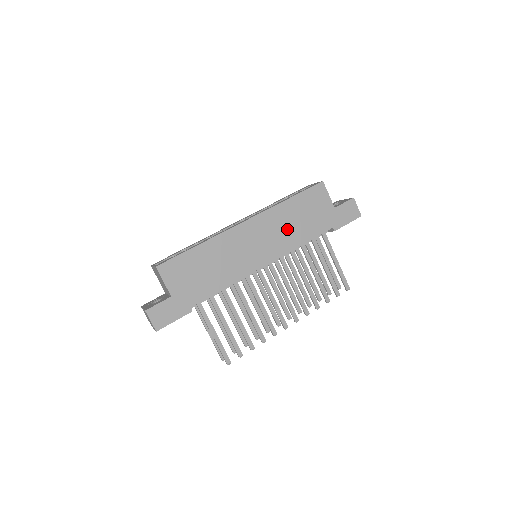
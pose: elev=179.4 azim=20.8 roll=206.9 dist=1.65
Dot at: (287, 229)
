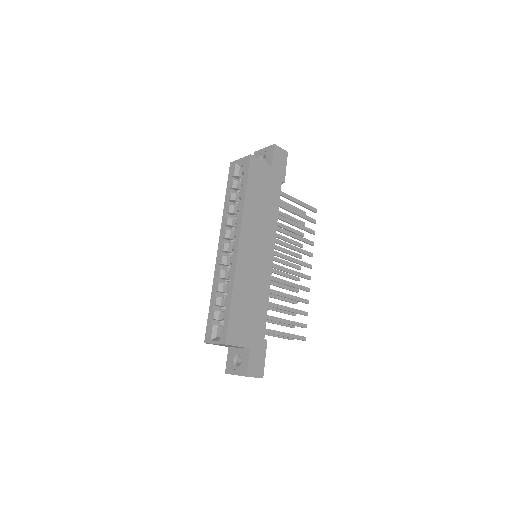
Dot at: (262, 217)
